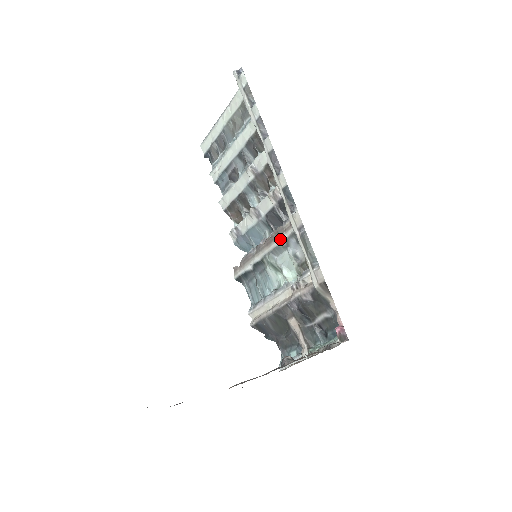
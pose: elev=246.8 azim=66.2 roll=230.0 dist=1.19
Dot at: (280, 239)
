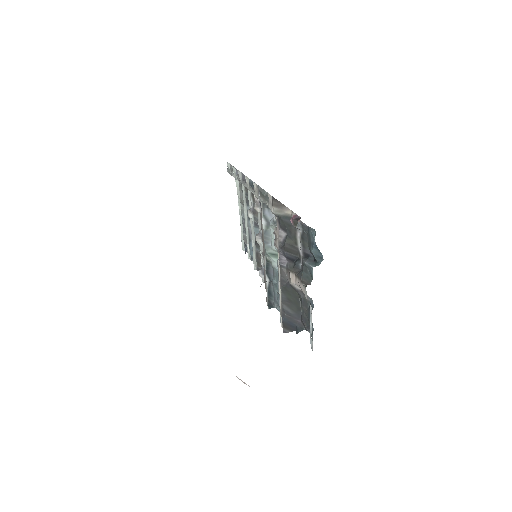
Dot at: (262, 222)
